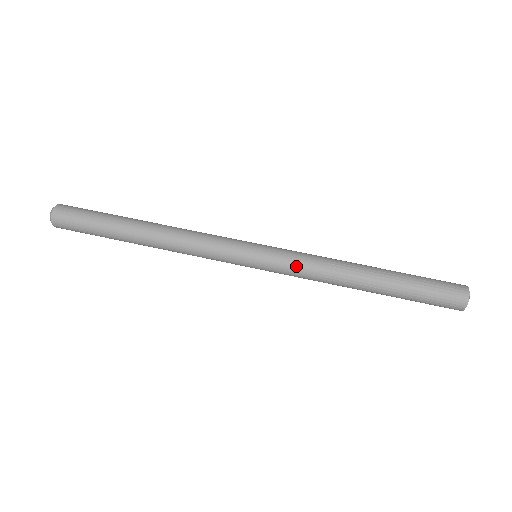
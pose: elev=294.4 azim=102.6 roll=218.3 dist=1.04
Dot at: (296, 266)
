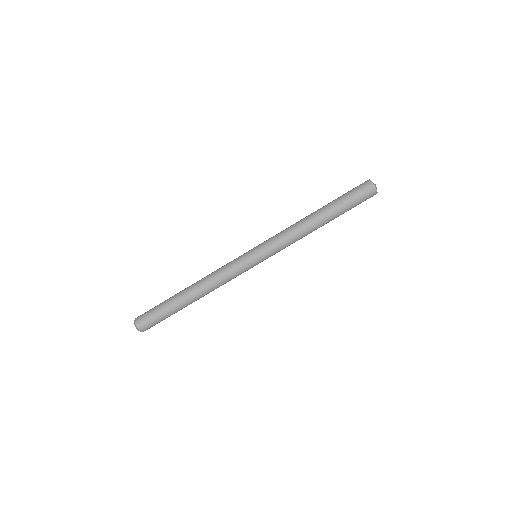
Dot at: (281, 245)
